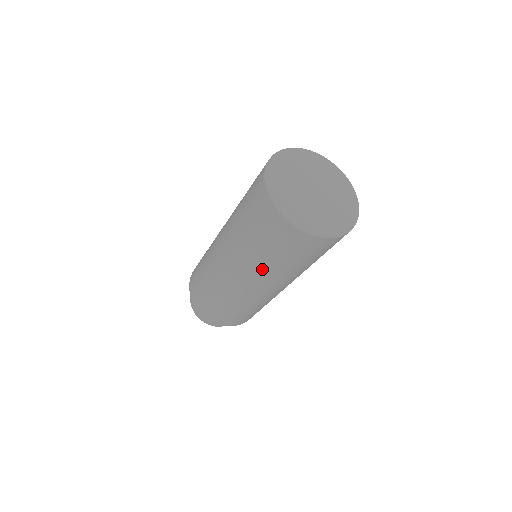
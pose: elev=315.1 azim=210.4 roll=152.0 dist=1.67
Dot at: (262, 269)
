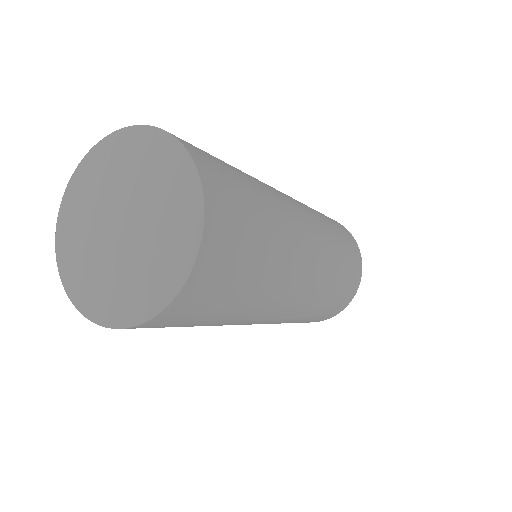
Dot at: occluded
